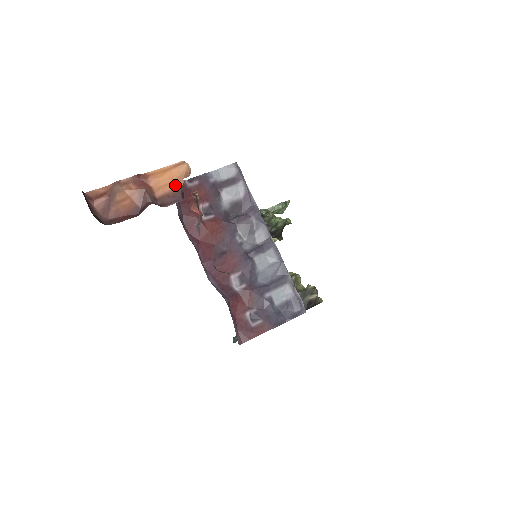
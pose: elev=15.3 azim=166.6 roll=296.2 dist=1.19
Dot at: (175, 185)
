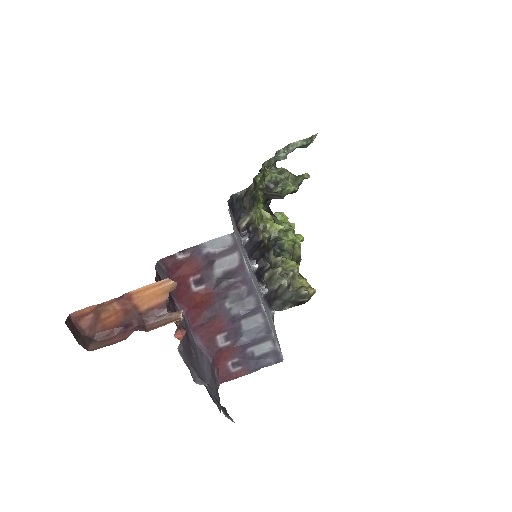
Dot at: (160, 299)
